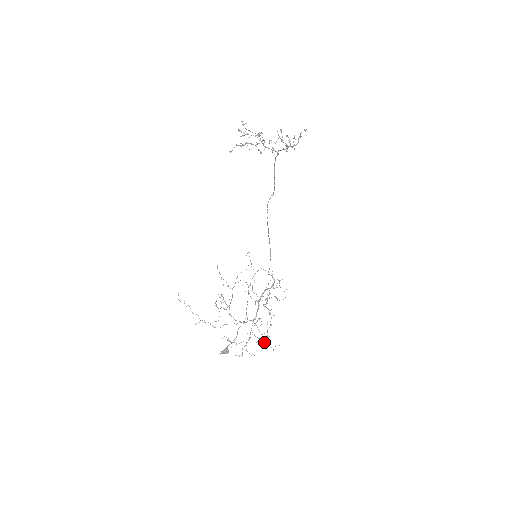
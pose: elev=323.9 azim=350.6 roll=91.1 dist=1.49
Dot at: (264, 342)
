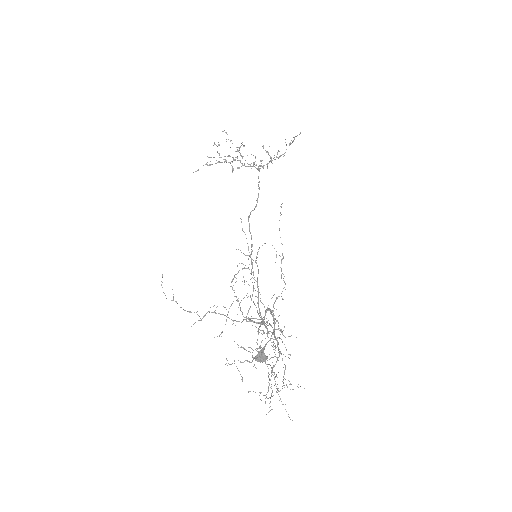
Dot at: (288, 380)
